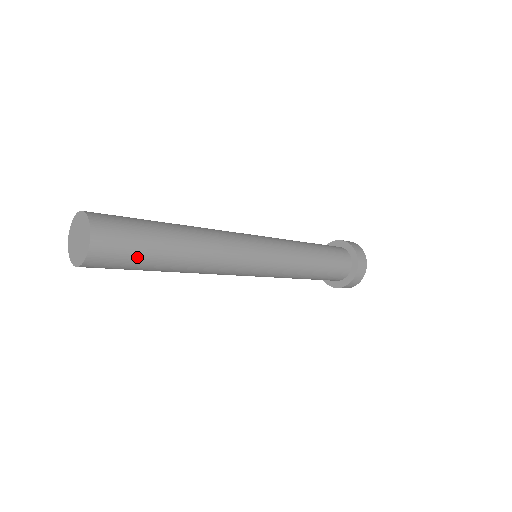
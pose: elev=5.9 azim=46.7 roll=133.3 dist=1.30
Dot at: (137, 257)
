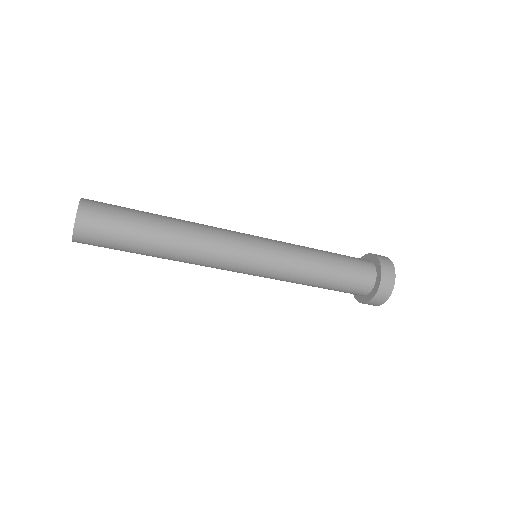
Dot at: (116, 247)
